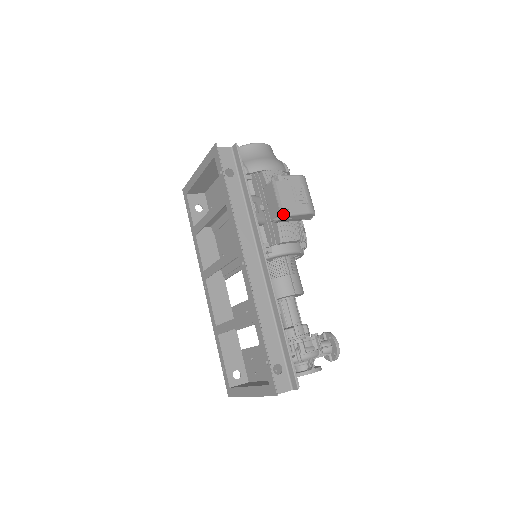
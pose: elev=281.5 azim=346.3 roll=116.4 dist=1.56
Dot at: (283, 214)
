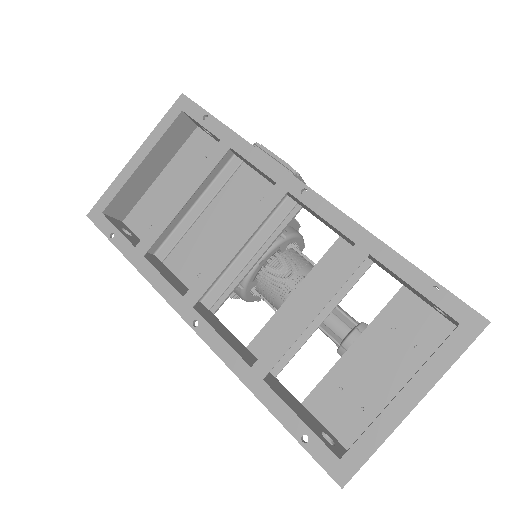
Dot at: (293, 169)
